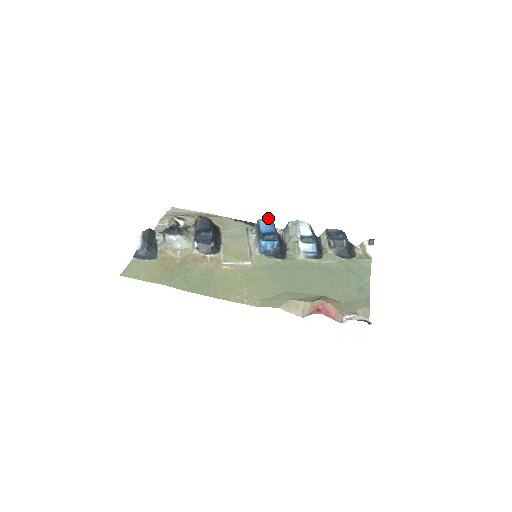
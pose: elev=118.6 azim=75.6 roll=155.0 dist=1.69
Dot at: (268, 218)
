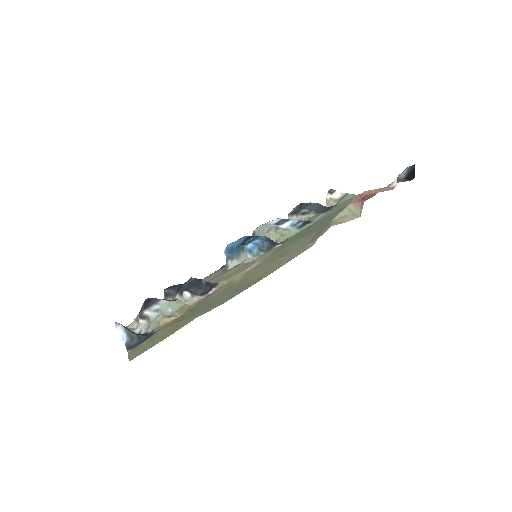
Dot at: occluded
